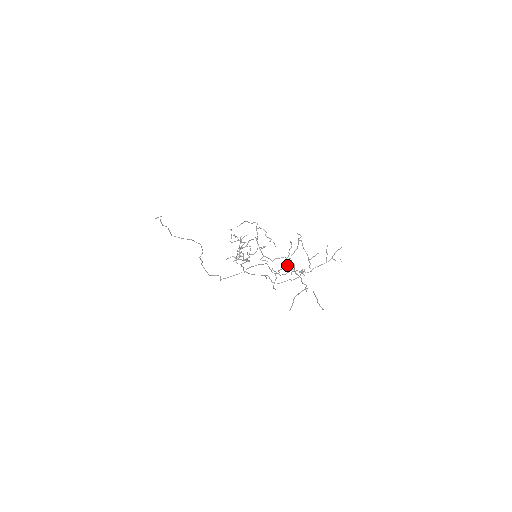
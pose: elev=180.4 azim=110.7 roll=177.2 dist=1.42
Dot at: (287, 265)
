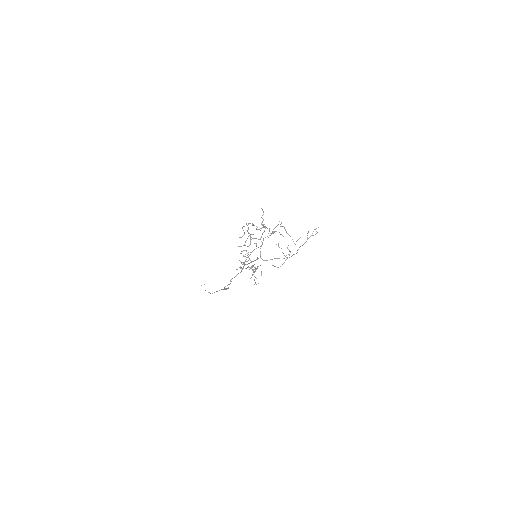
Dot at: (264, 230)
